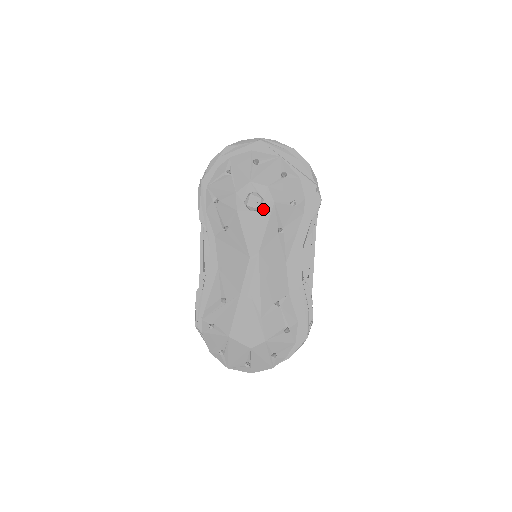
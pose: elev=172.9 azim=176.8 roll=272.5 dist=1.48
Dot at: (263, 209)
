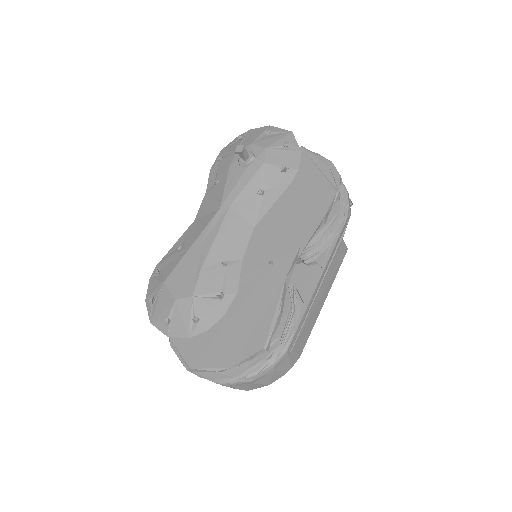
Dot at: (252, 166)
